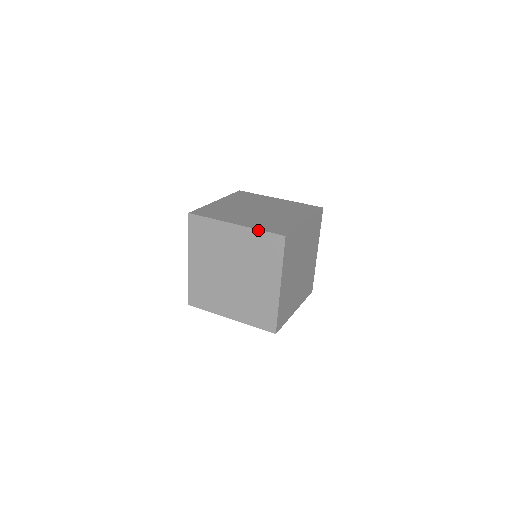
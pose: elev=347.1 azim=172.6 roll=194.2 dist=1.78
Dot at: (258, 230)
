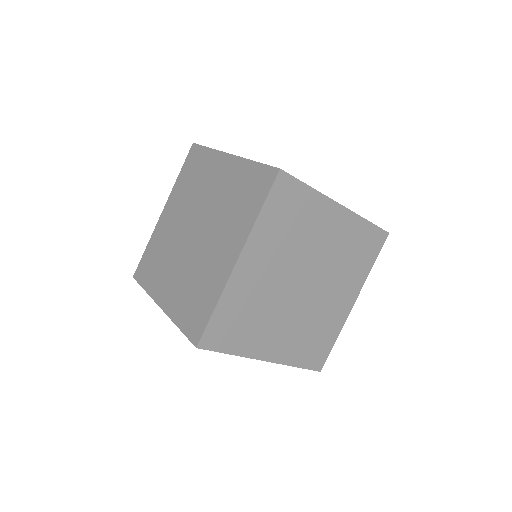
Dot at: (251, 161)
